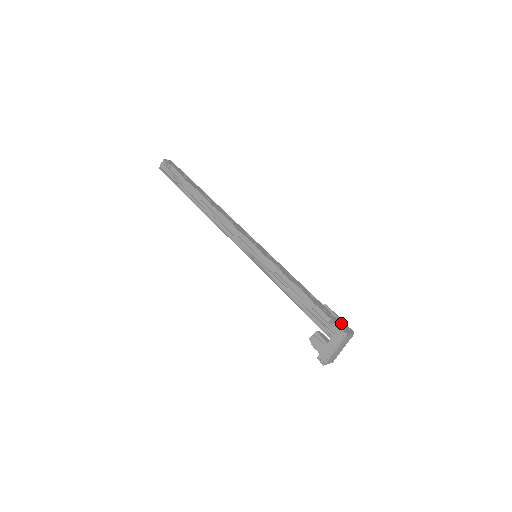
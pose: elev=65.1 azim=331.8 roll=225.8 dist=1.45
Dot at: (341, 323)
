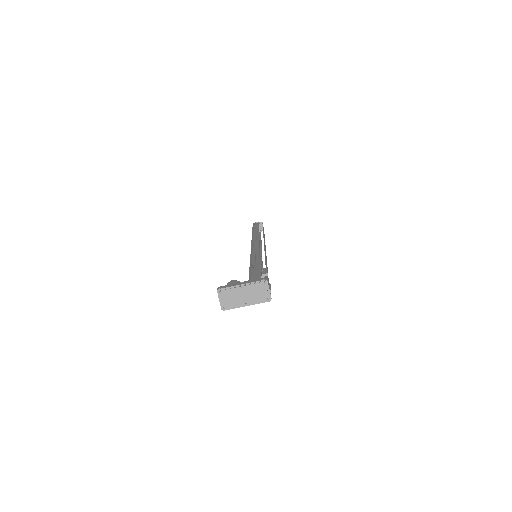
Dot at: occluded
